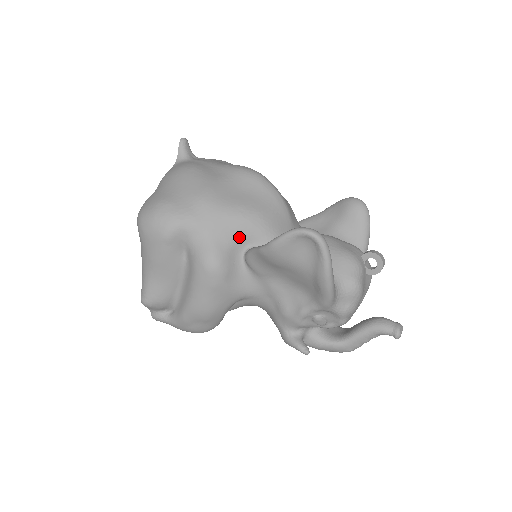
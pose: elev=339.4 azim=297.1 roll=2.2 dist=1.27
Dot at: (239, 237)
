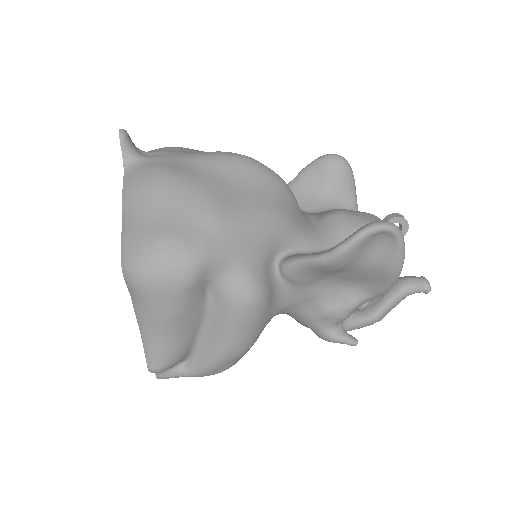
Dot at: (269, 249)
